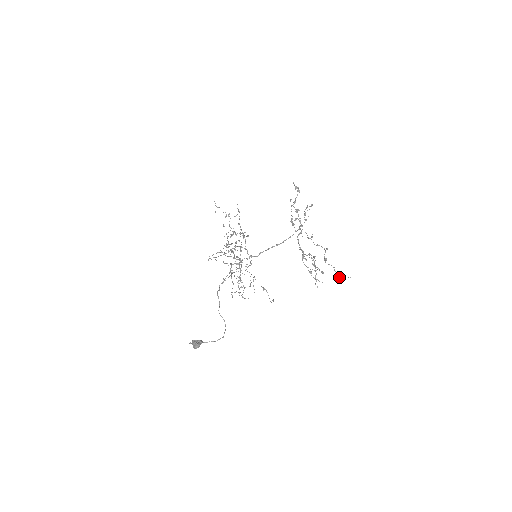
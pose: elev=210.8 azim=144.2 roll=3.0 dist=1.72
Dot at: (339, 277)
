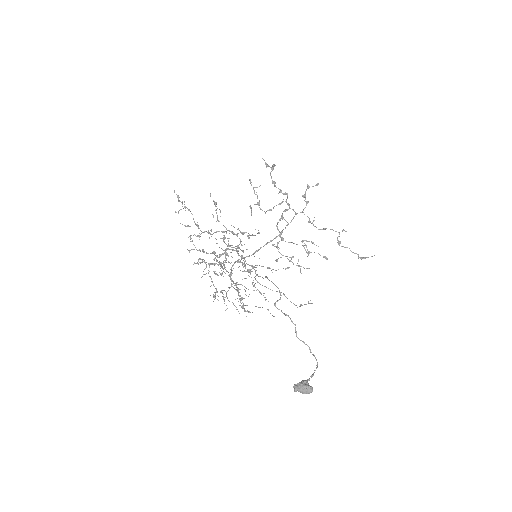
Dot at: (364, 258)
